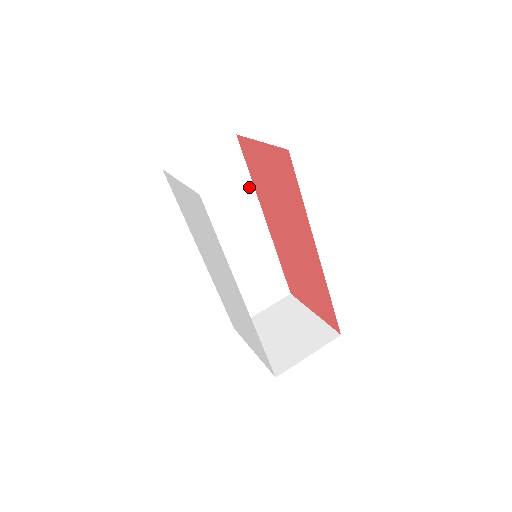
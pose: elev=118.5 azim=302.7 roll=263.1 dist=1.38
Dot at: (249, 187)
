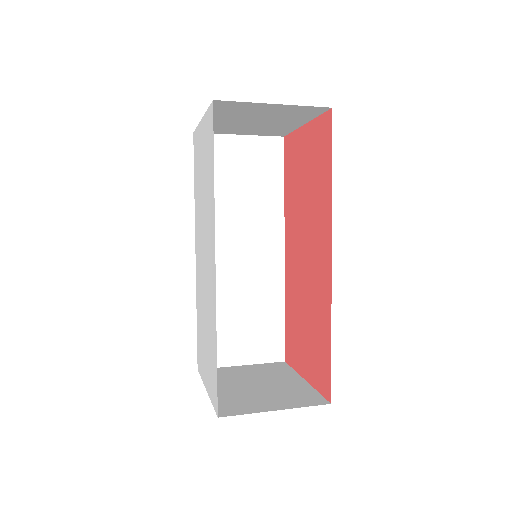
Dot at: (279, 200)
